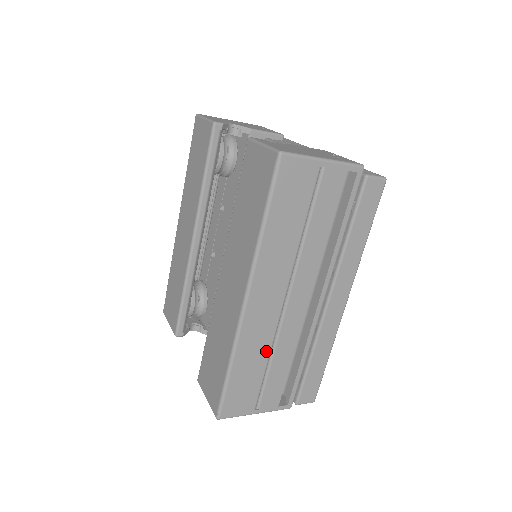
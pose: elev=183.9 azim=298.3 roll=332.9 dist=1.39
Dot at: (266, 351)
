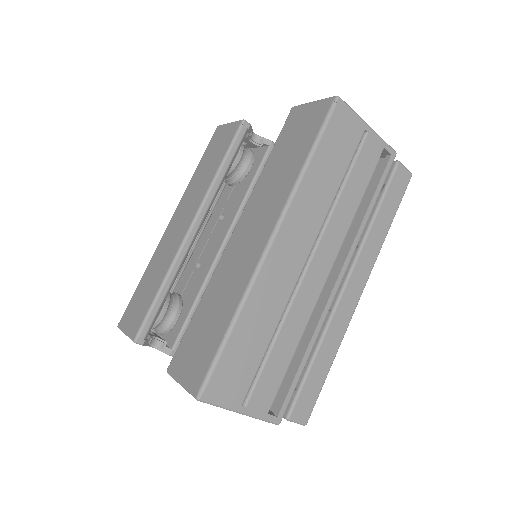
Dot at: (275, 320)
